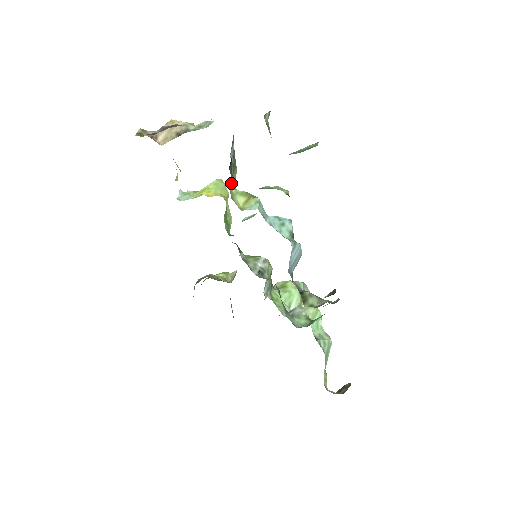
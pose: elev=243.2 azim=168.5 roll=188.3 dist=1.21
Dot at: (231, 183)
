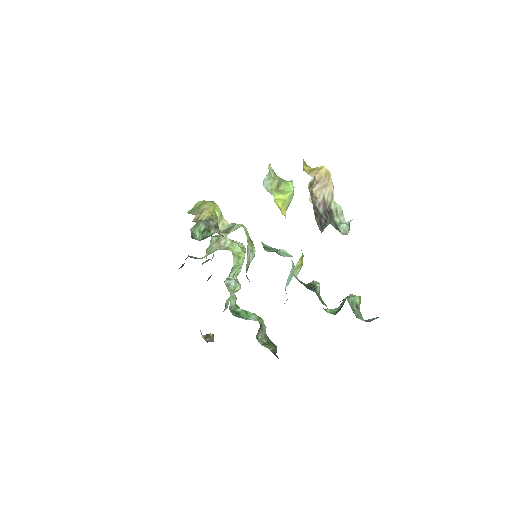
Dot at: occluded
